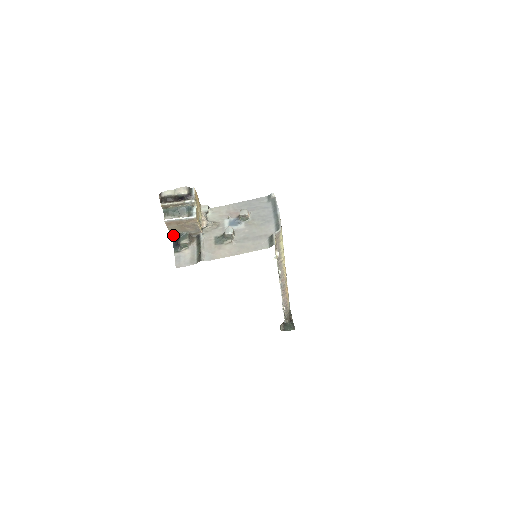
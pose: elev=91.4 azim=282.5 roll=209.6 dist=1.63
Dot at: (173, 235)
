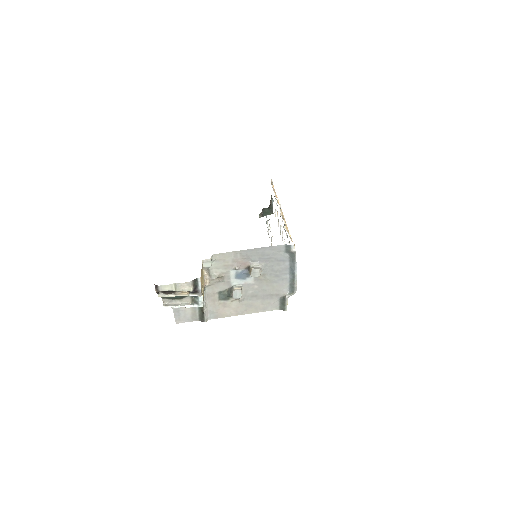
Dot at: occluded
